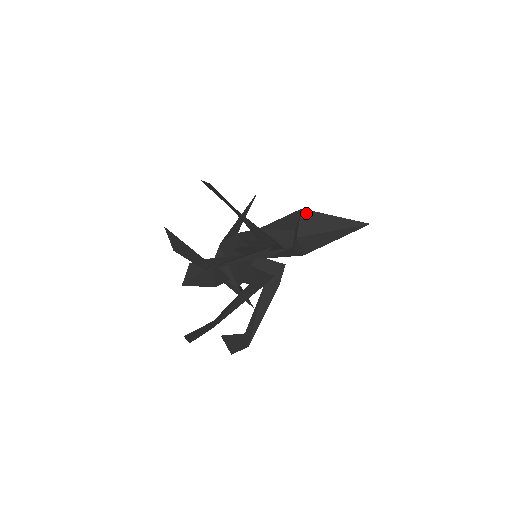
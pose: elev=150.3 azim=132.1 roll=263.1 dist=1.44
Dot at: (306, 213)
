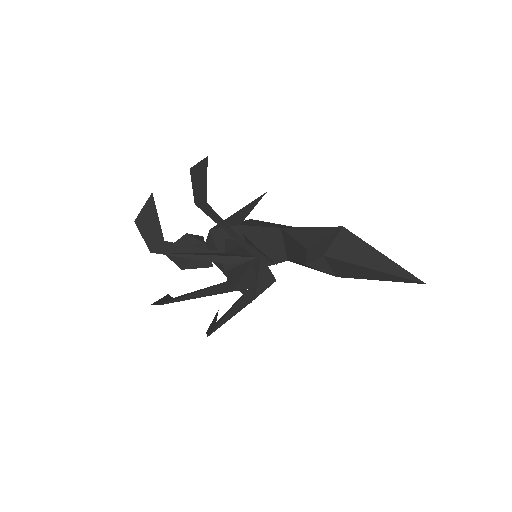
Dot at: (346, 234)
